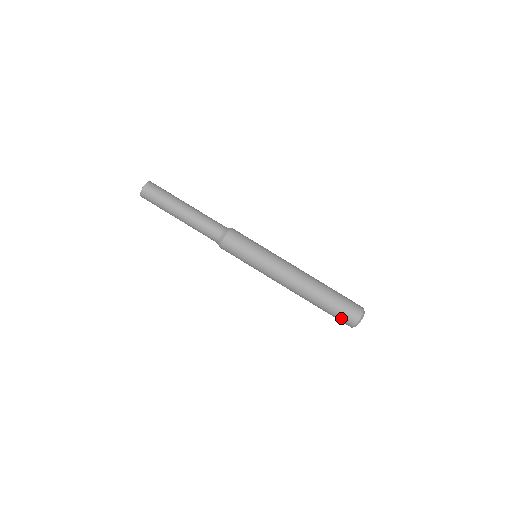
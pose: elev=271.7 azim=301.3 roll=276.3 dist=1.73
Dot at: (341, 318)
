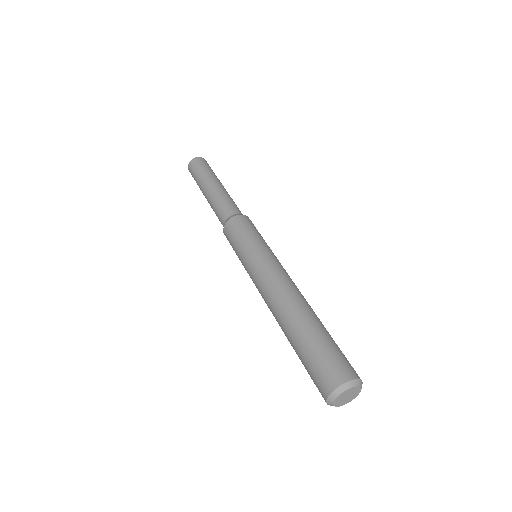
Dot at: (321, 366)
